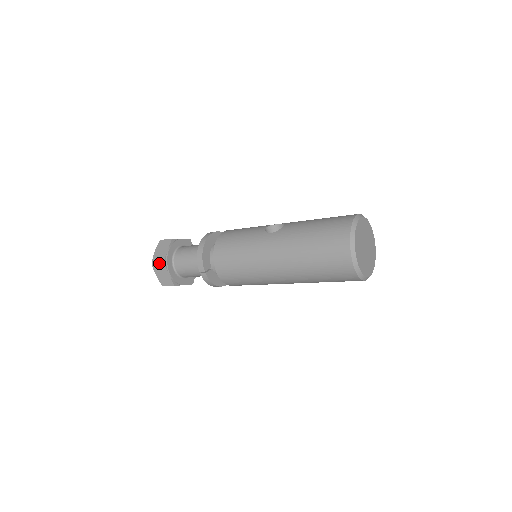
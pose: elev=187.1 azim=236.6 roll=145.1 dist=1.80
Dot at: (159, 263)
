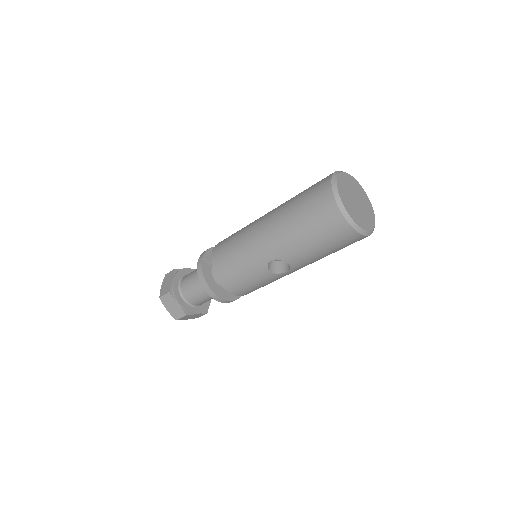
Dot at: (171, 271)
